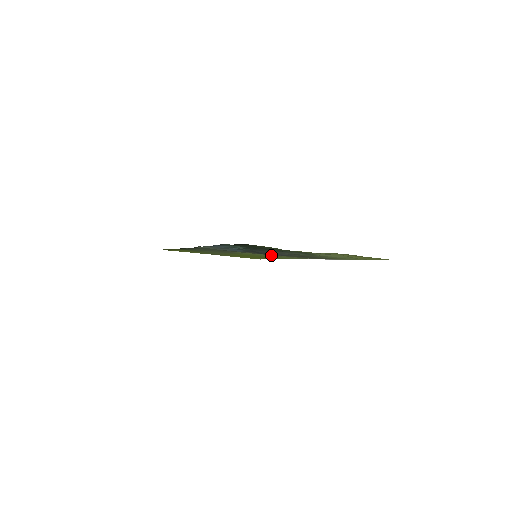
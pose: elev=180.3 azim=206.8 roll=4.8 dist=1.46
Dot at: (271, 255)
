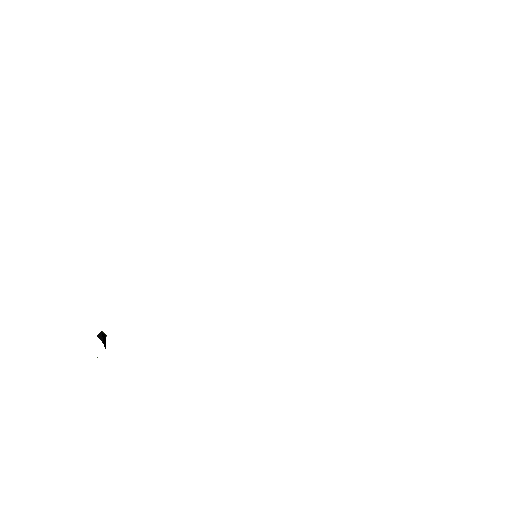
Dot at: occluded
